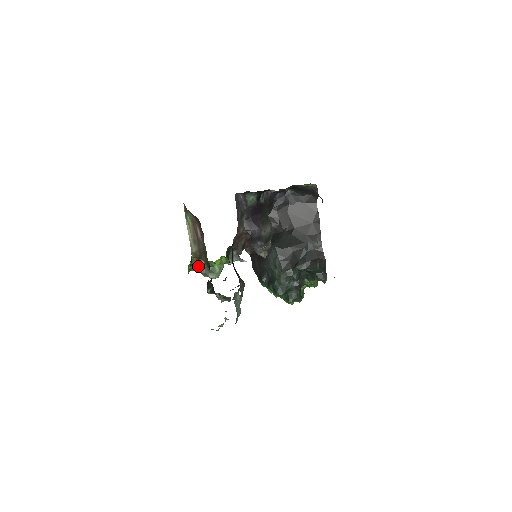
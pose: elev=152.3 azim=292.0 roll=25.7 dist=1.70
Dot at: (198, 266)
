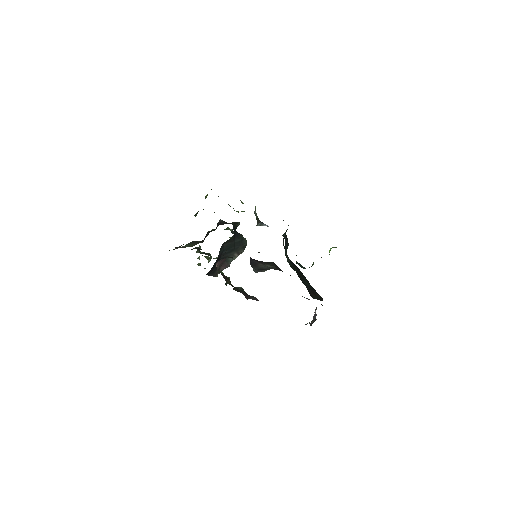
Dot at: occluded
